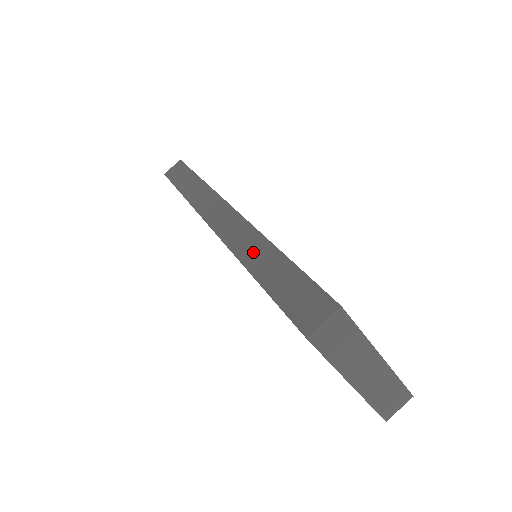
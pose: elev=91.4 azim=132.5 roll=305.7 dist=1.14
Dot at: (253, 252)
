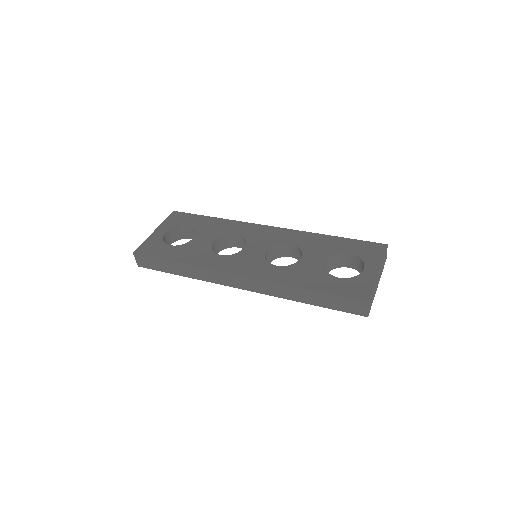
Dot at: (293, 295)
